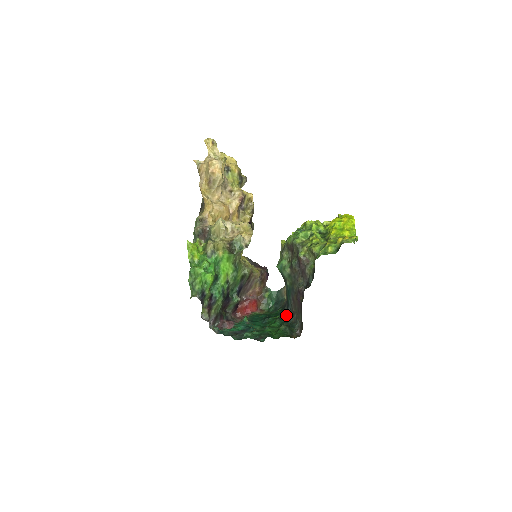
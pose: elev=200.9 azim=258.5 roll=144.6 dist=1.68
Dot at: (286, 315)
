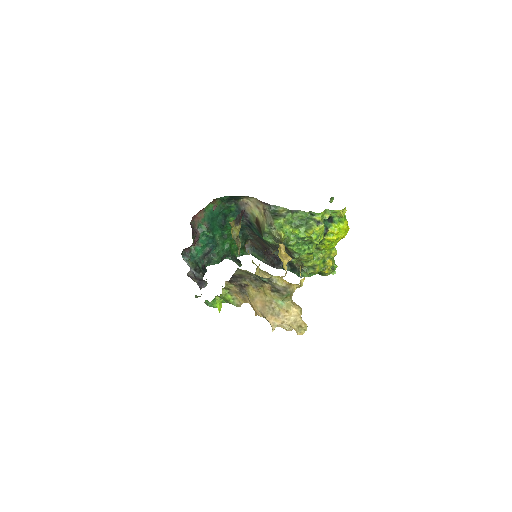
Dot at: (243, 226)
